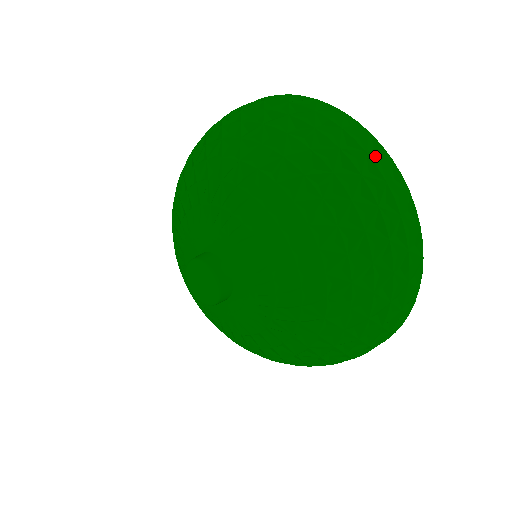
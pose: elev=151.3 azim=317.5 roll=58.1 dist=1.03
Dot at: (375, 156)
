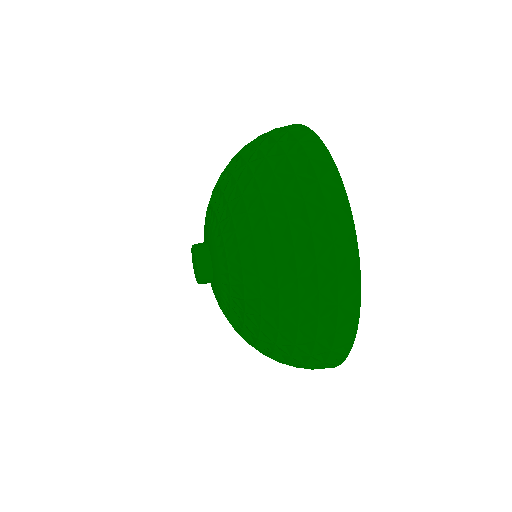
Dot at: (336, 216)
